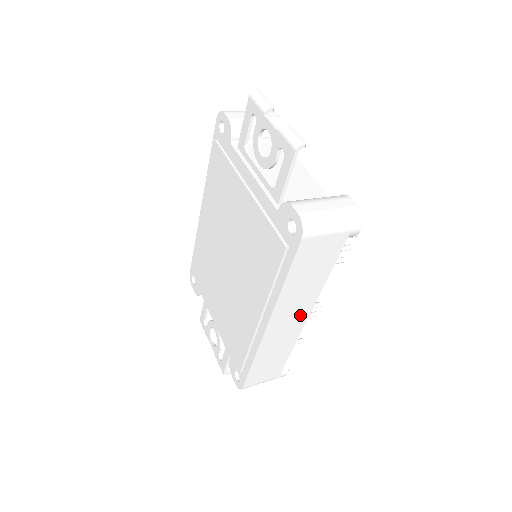
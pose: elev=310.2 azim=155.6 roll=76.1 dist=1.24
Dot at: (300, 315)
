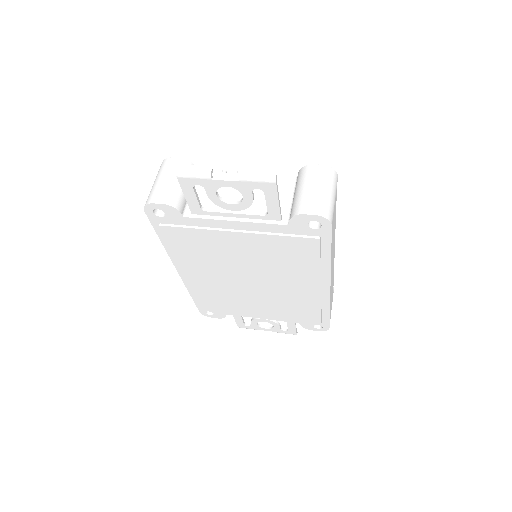
Dot at: (333, 257)
